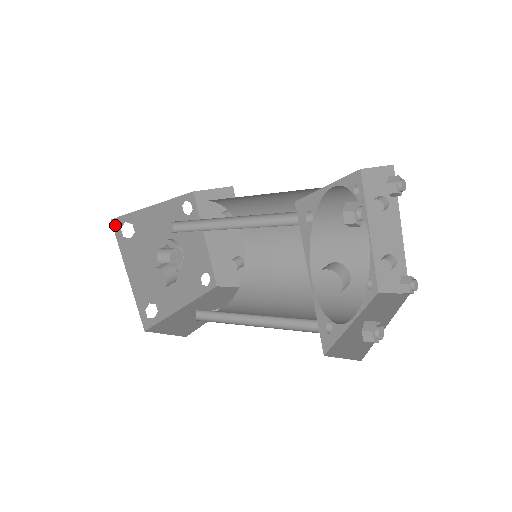
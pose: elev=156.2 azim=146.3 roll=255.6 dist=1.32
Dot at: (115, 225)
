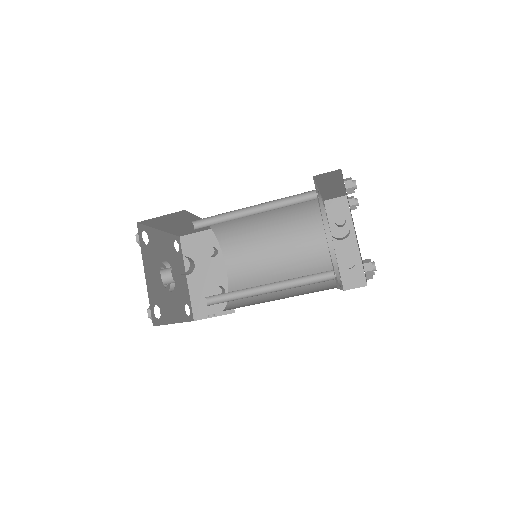
Dot at: (139, 228)
